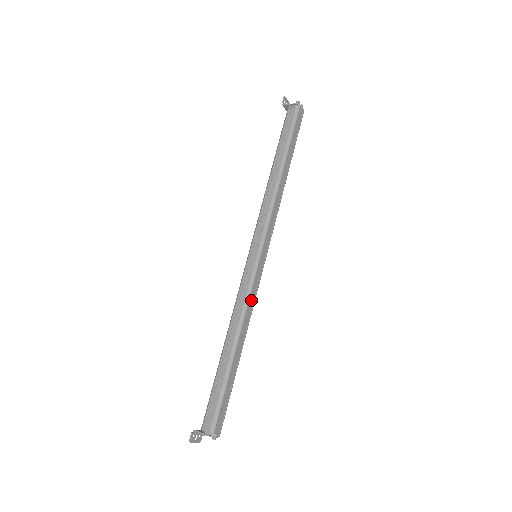
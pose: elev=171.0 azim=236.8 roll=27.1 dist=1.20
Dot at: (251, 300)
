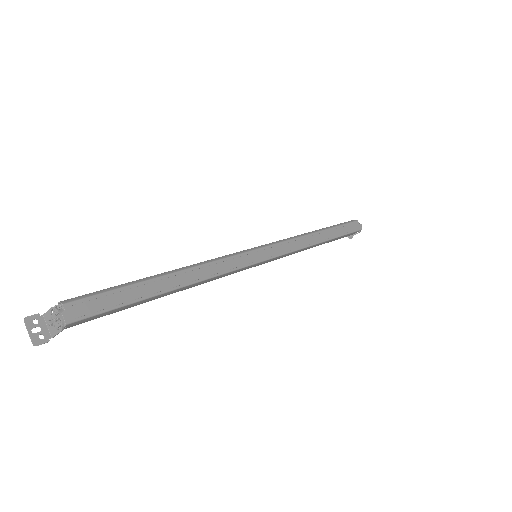
Dot at: (225, 264)
